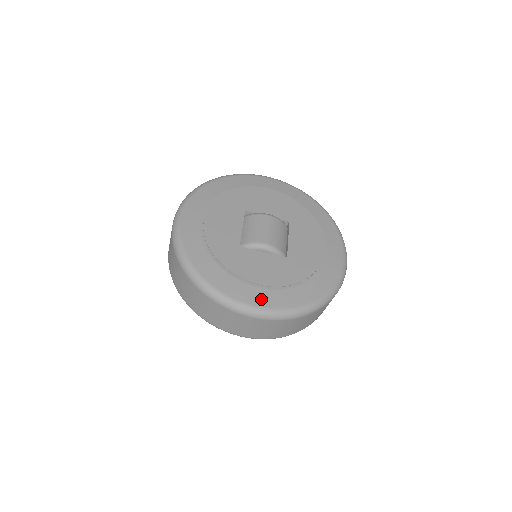
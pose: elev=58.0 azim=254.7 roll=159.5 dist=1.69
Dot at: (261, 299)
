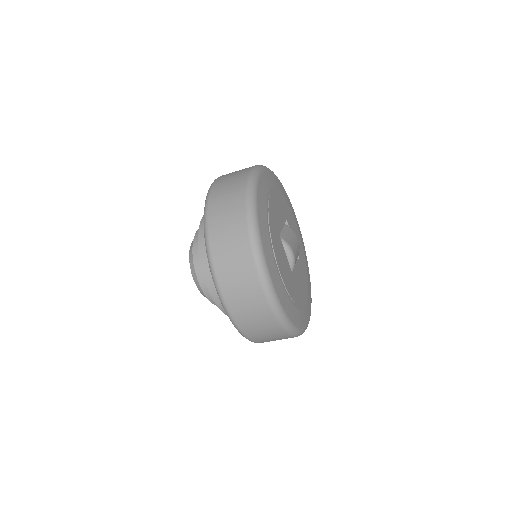
Dot at: (277, 283)
